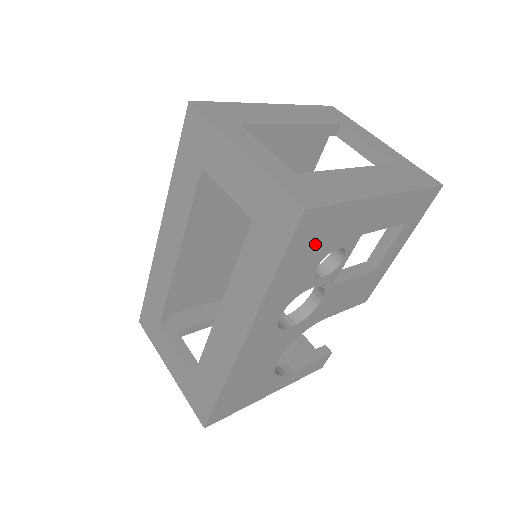
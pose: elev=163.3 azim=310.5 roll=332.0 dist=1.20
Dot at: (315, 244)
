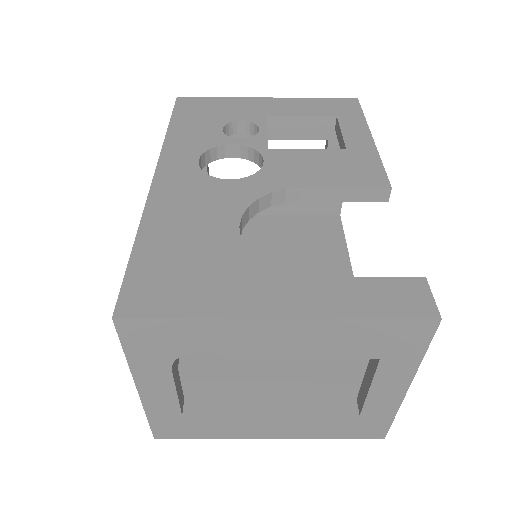
Dot at: (205, 115)
